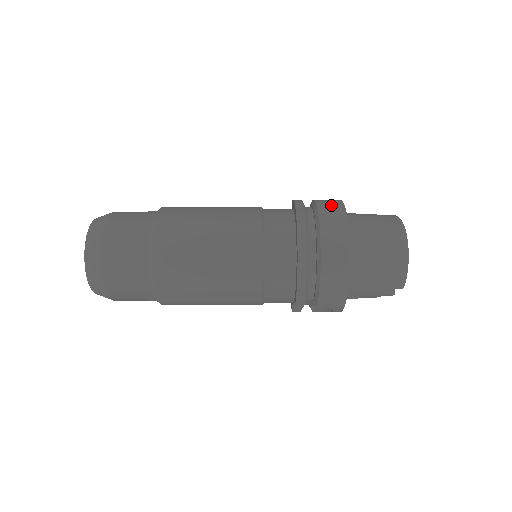
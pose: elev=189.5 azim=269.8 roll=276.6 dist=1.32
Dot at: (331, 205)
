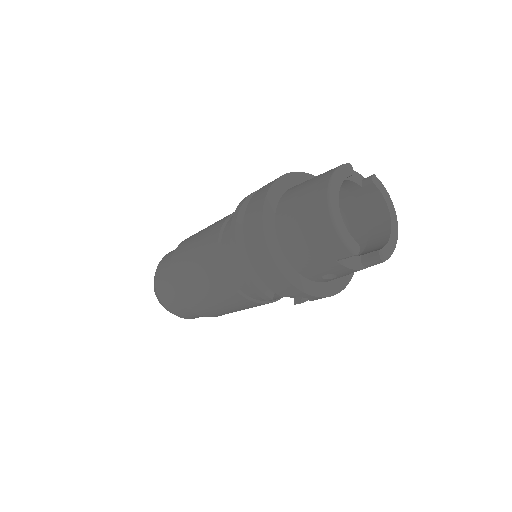
Dot at: (266, 186)
